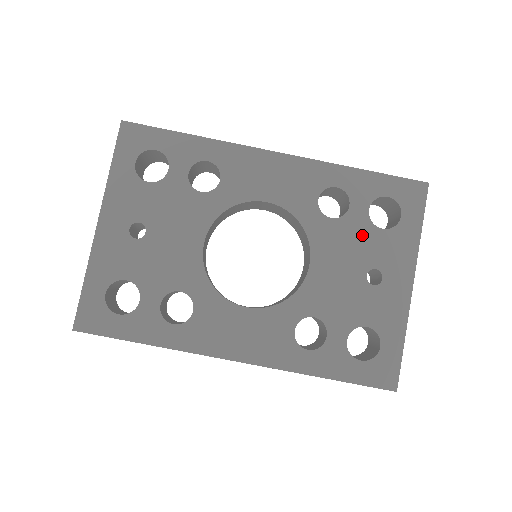
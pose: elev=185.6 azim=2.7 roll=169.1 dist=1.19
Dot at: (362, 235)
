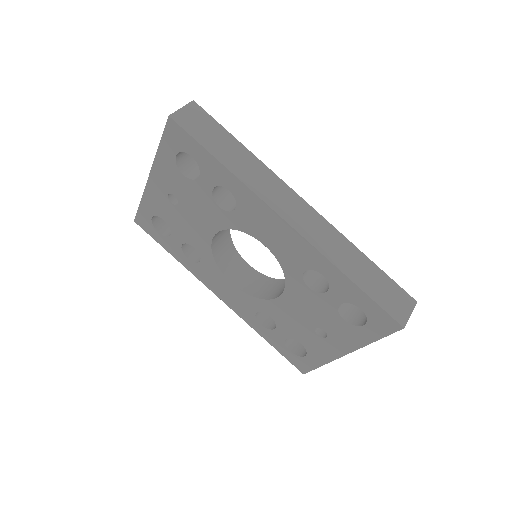
Dot at: (326, 311)
